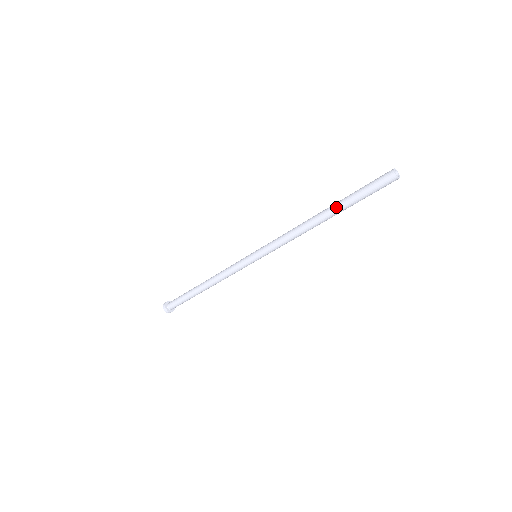
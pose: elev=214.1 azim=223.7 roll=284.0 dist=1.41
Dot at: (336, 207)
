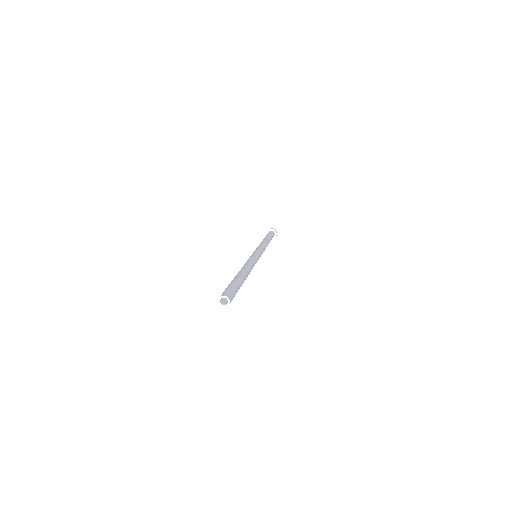
Dot at: occluded
